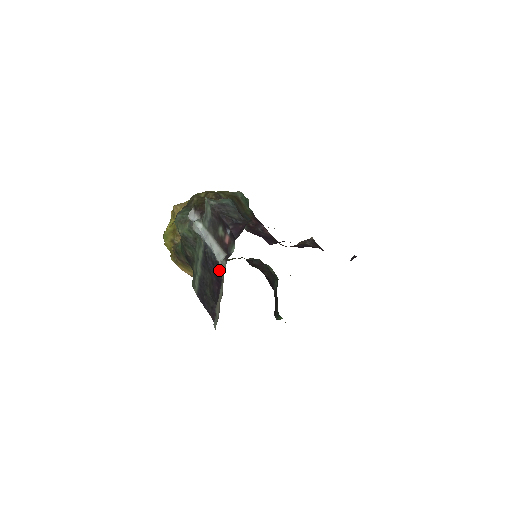
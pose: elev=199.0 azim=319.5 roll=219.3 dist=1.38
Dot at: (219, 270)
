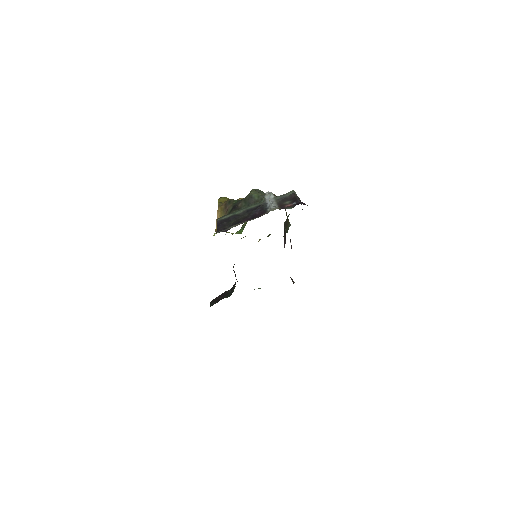
Dot at: (262, 214)
